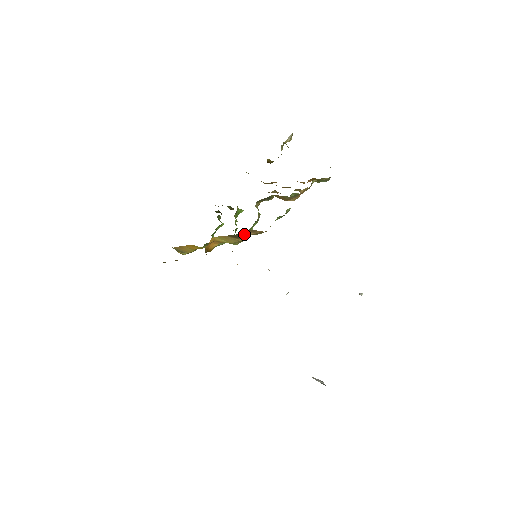
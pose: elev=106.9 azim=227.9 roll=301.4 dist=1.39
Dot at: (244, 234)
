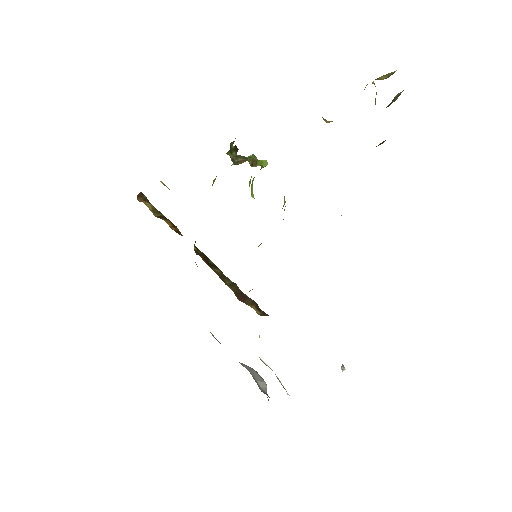
Dot at: (249, 291)
